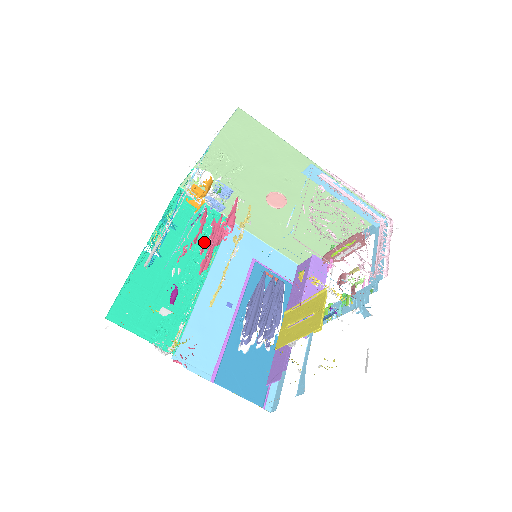
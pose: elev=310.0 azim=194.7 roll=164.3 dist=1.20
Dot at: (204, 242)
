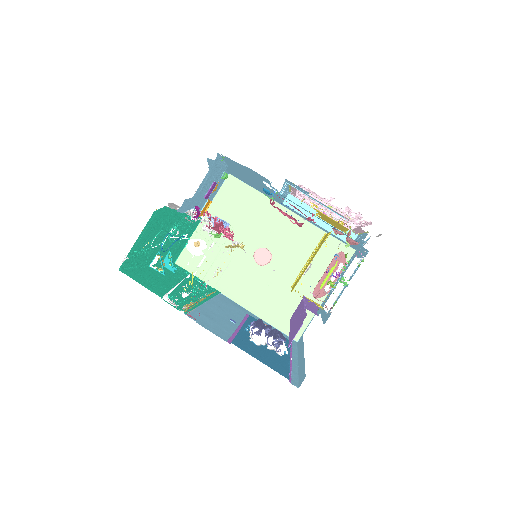
Dot at: (214, 218)
